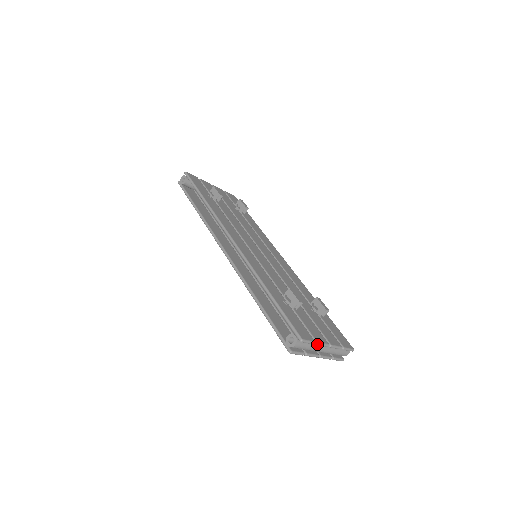
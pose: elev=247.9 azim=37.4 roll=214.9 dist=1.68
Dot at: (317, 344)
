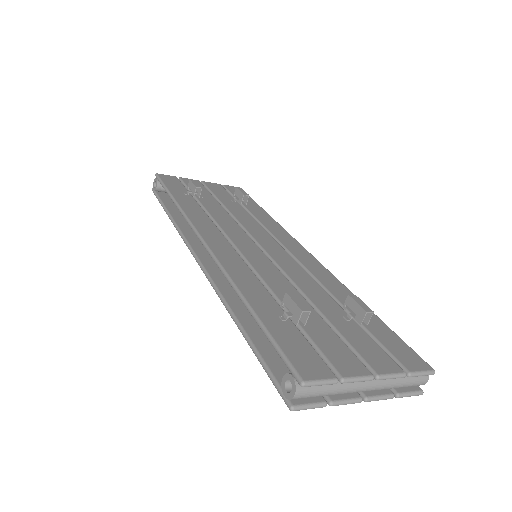
Dot at: (343, 382)
